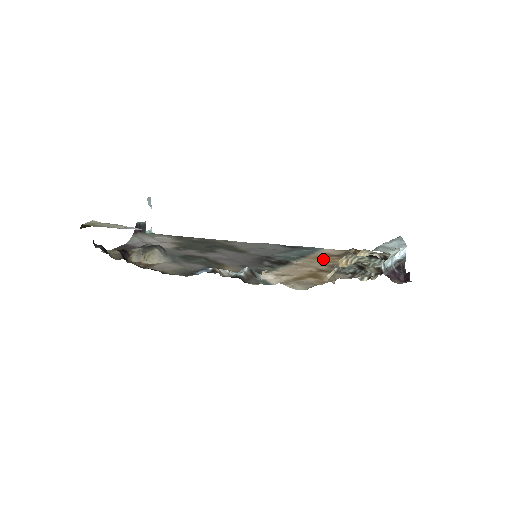
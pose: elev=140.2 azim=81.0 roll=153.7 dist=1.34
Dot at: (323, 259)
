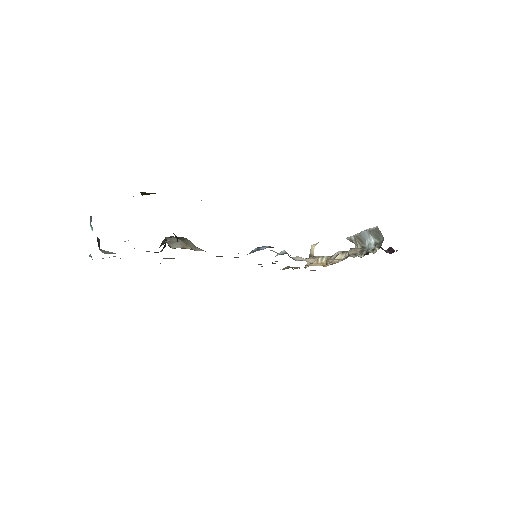
Dot at: occluded
